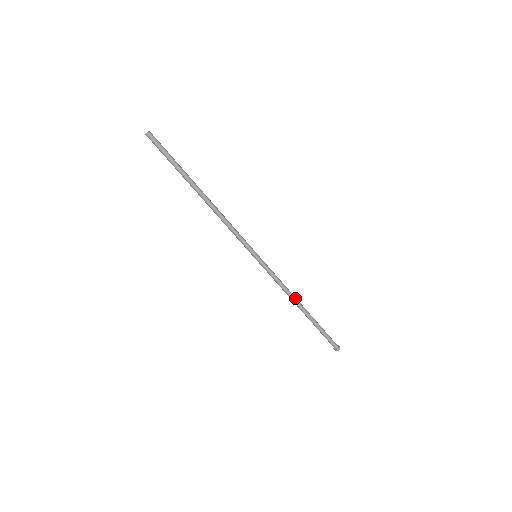
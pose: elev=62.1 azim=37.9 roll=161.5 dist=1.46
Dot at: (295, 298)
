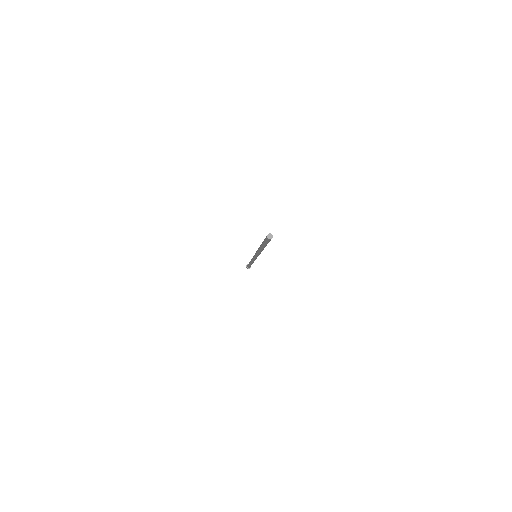
Dot at: (253, 262)
